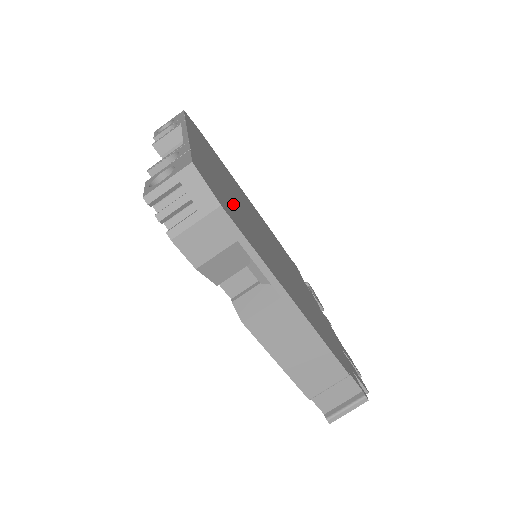
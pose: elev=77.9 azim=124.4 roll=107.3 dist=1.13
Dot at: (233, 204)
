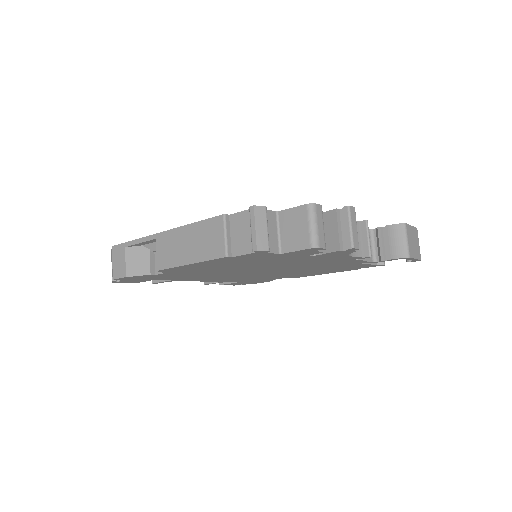
Dot at: occluded
